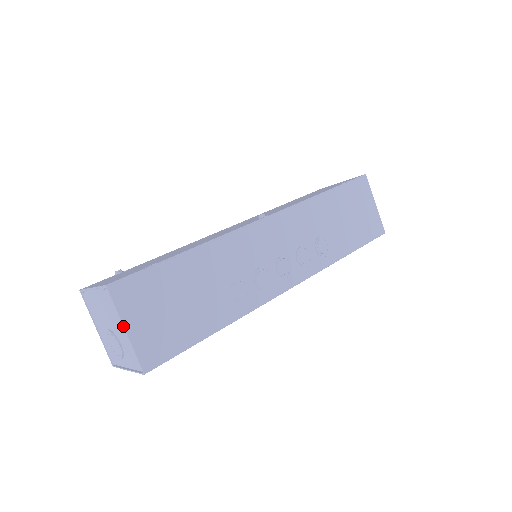
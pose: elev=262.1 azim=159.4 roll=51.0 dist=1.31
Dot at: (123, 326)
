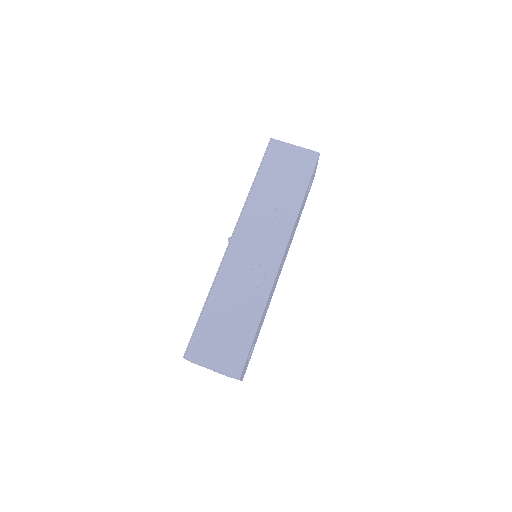
Dot at: occluded
